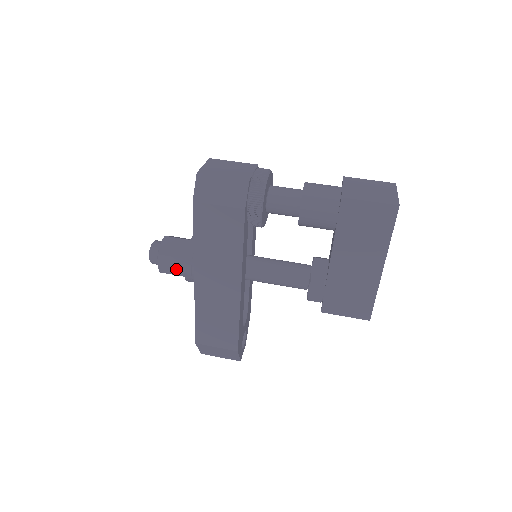
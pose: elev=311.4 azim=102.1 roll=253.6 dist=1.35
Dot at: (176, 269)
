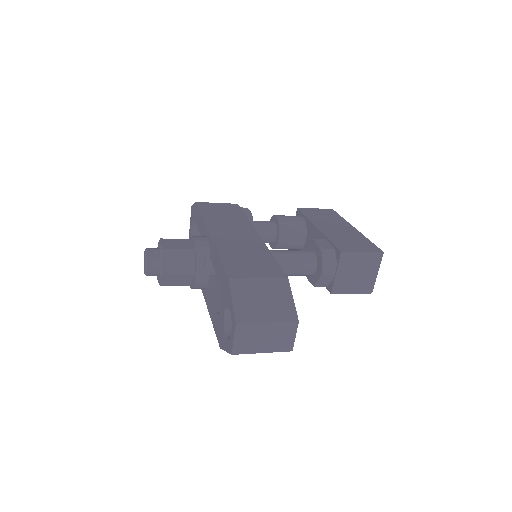
Dot at: (182, 245)
